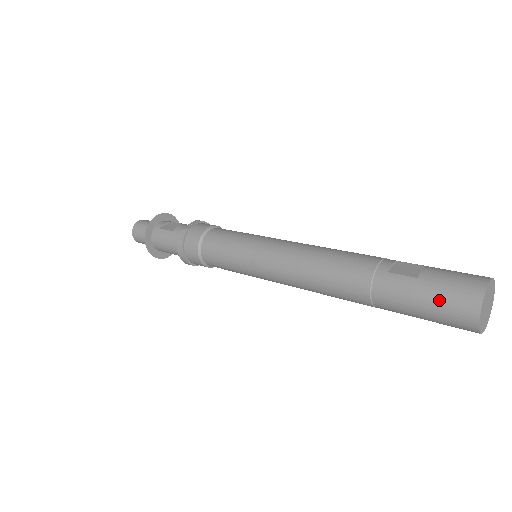
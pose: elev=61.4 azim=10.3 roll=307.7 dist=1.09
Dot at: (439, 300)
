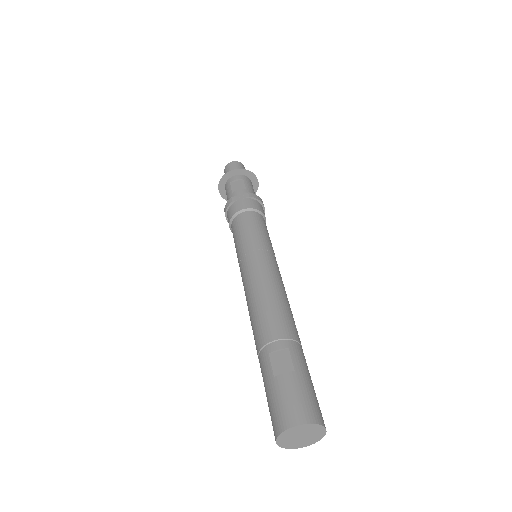
Dot at: (270, 405)
